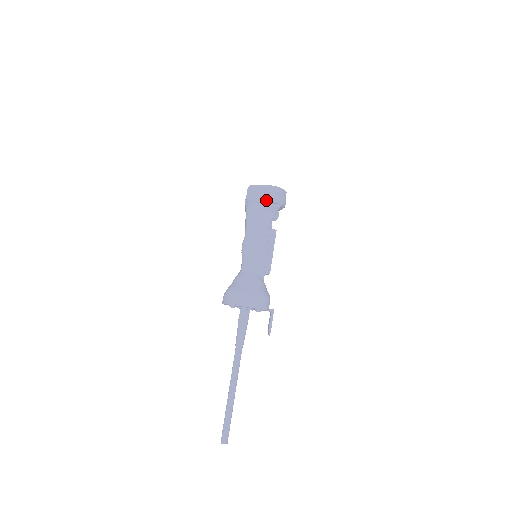
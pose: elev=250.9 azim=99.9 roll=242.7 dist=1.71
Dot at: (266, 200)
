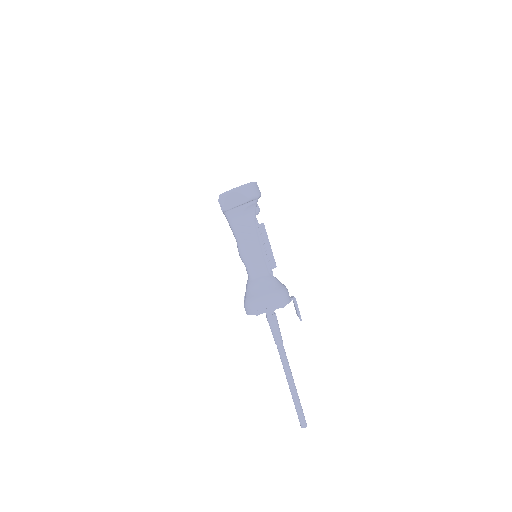
Dot at: (242, 203)
